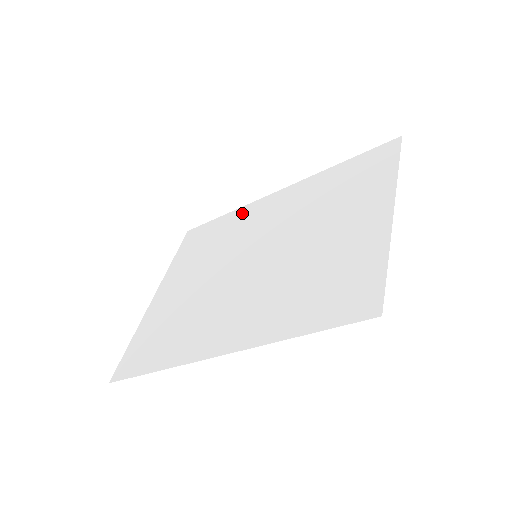
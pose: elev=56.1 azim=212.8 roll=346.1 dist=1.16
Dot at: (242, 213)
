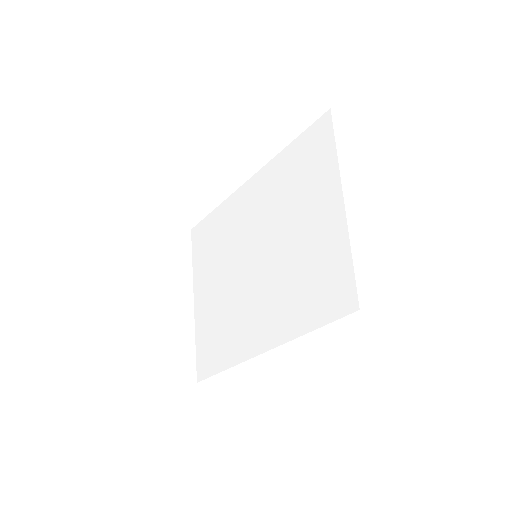
Dot at: (228, 208)
